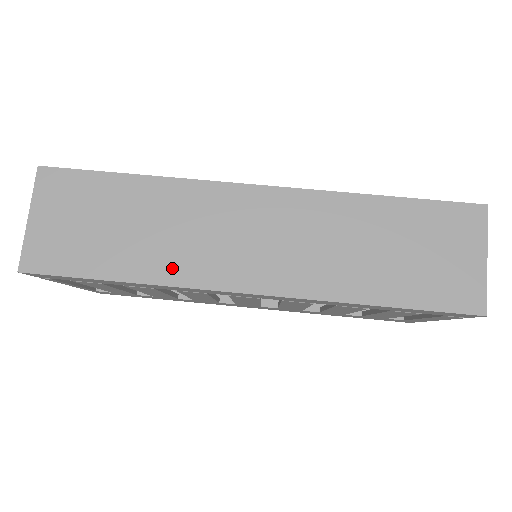
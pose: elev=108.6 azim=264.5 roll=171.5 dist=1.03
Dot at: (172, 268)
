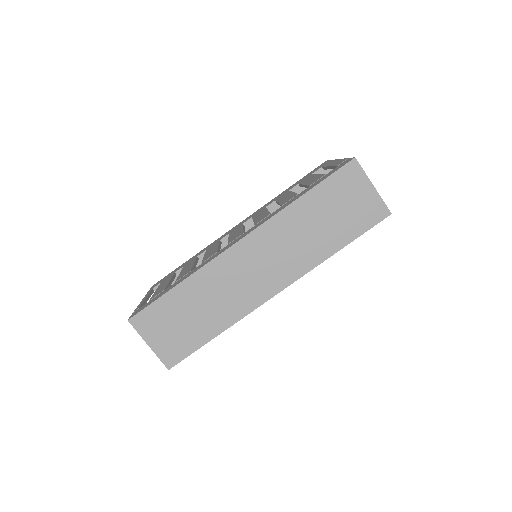
Dot at: (234, 312)
